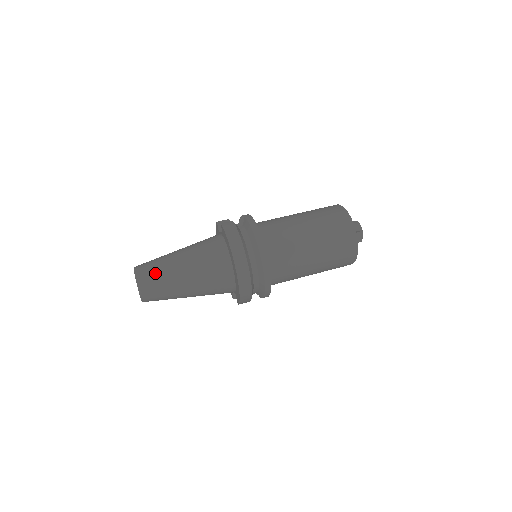
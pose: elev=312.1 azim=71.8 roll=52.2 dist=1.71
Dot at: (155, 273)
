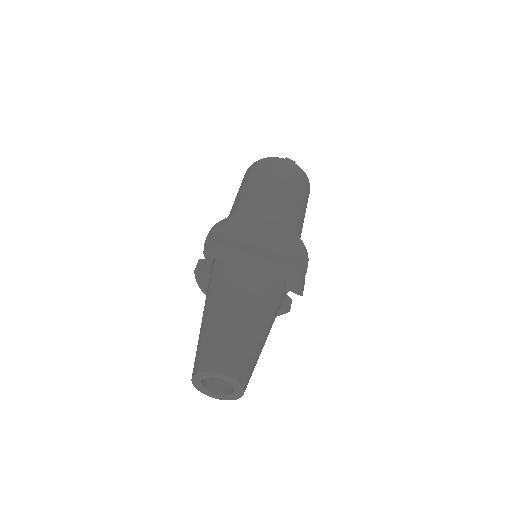
Dot at: (218, 344)
